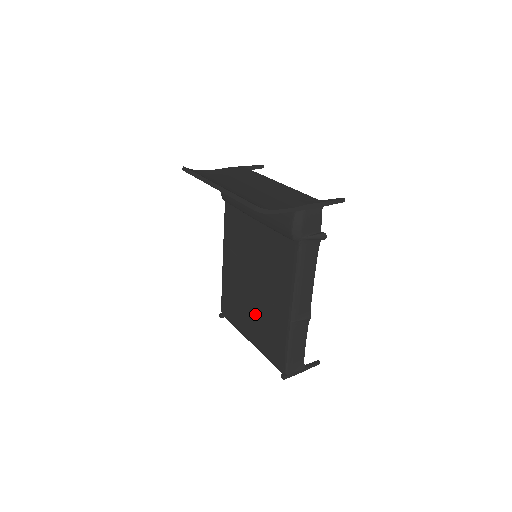
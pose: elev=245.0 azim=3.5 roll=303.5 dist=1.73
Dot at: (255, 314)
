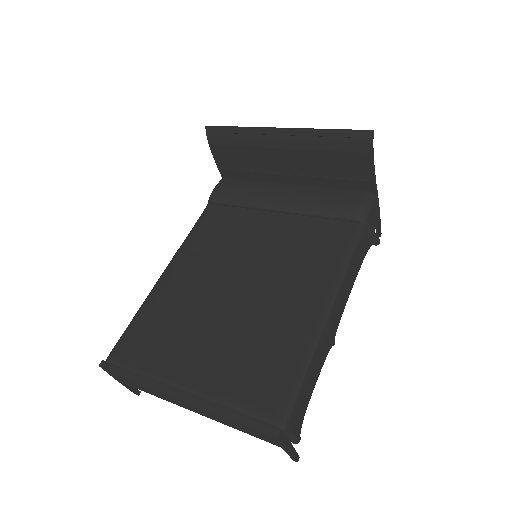
Dot at: (224, 334)
